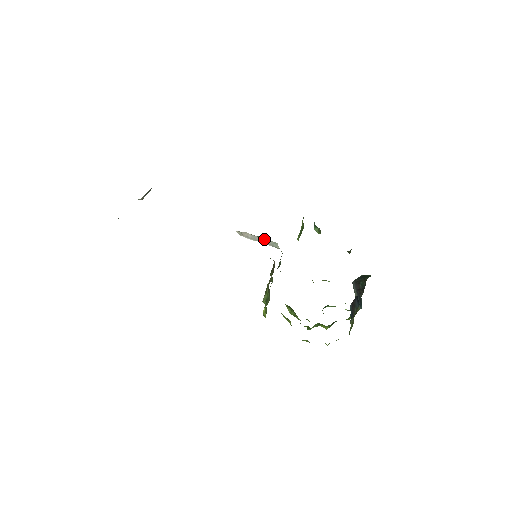
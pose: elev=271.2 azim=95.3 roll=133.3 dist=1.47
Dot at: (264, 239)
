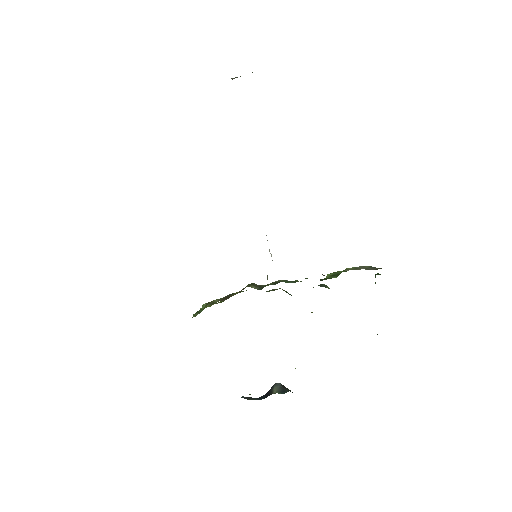
Dot at: occluded
